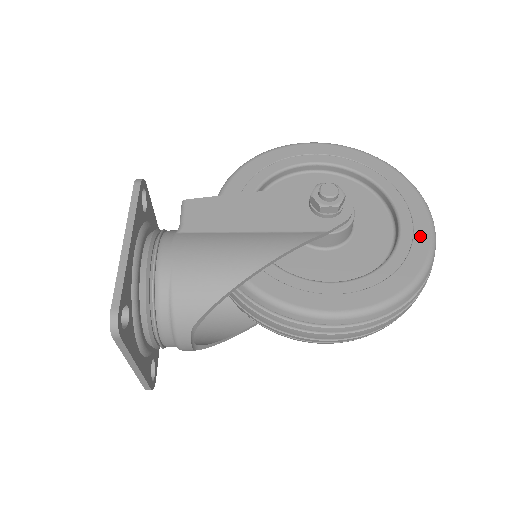
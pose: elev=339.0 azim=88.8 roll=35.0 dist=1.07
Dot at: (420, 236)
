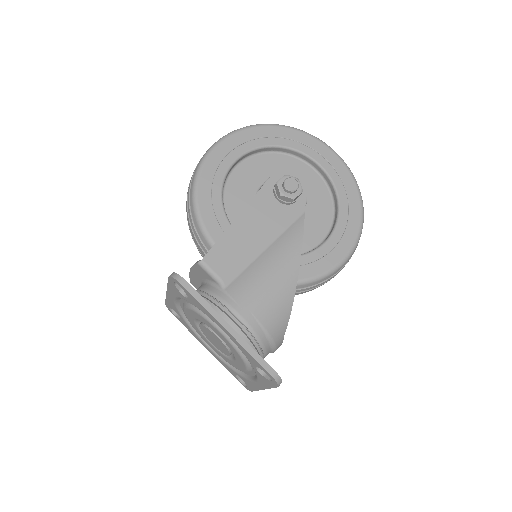
Dot at: (341, 171)
